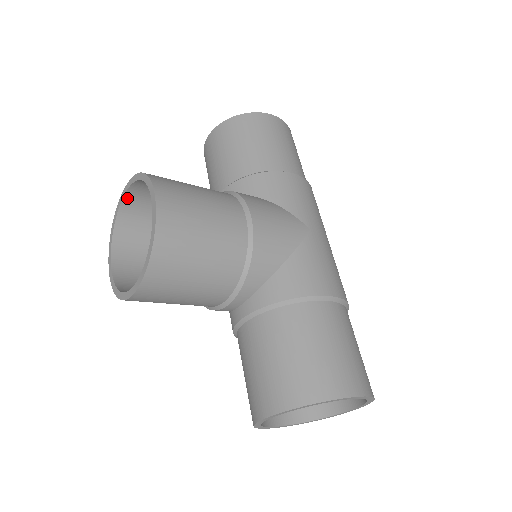
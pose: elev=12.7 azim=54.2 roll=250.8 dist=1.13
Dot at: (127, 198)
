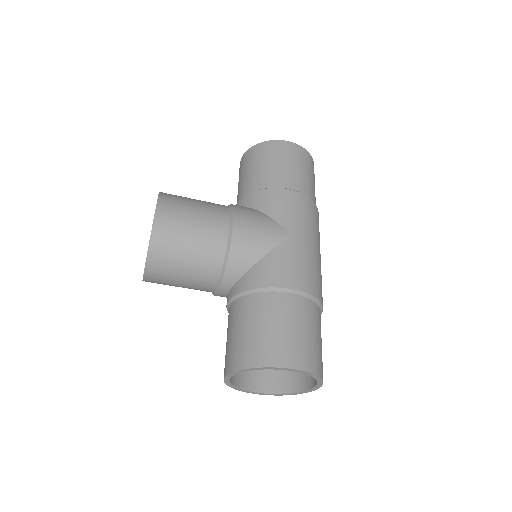
Dot at: occluded
